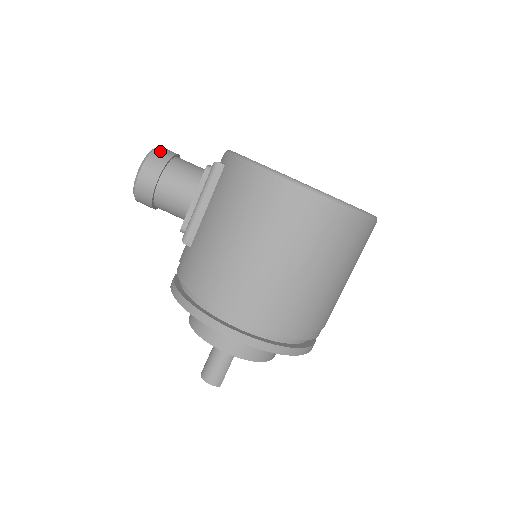
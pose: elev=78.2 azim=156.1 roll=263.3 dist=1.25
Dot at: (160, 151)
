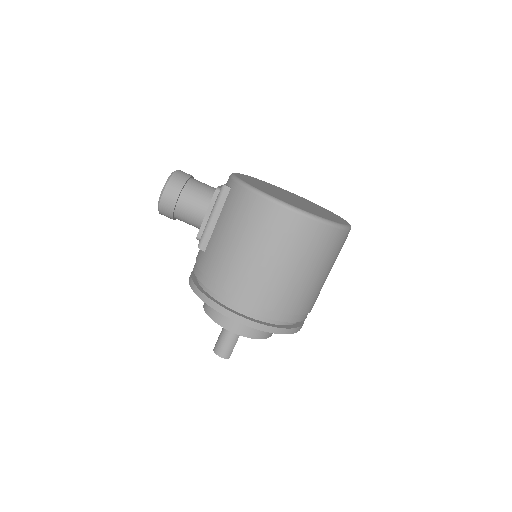
Dot at: (178, 175)
